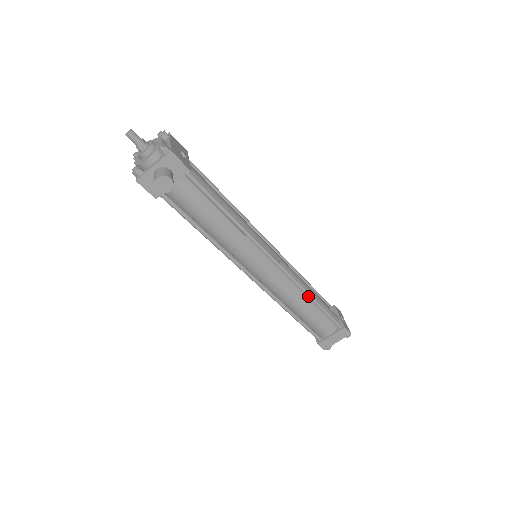
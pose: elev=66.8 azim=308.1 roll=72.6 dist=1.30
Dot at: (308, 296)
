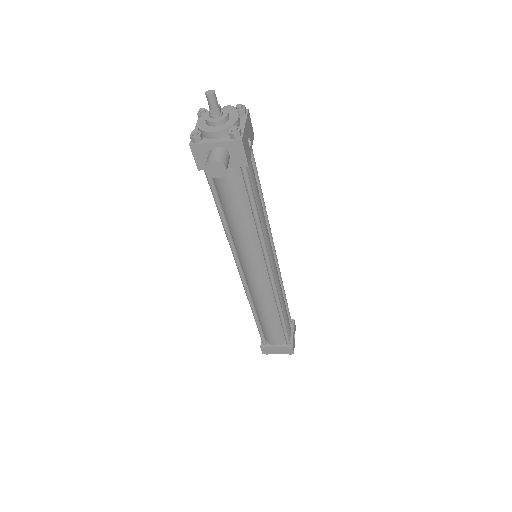
Dot at: (279, 311)
